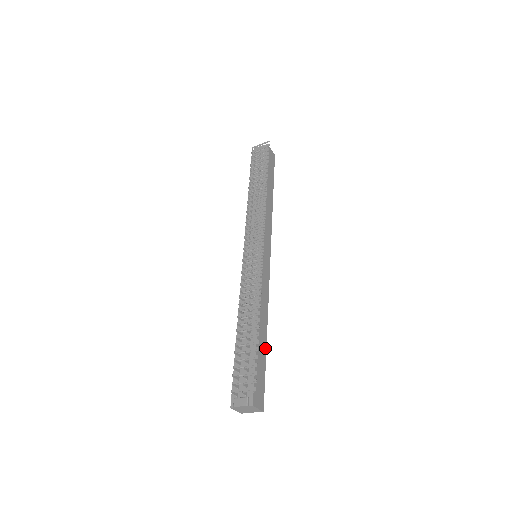
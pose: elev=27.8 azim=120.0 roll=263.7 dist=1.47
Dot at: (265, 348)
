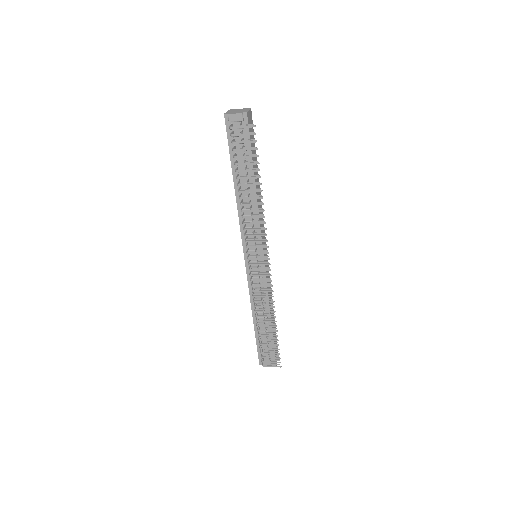
Dot at: (274, 322)
